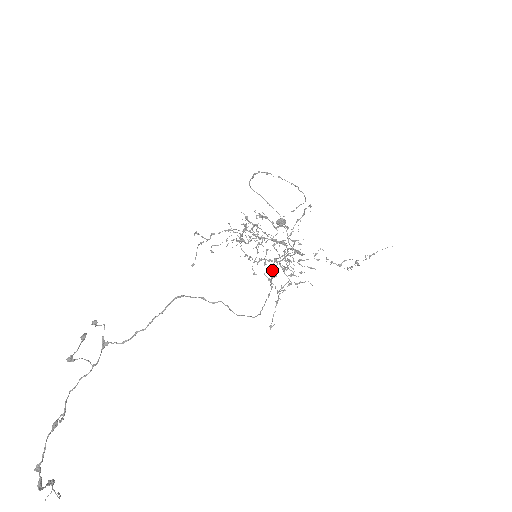
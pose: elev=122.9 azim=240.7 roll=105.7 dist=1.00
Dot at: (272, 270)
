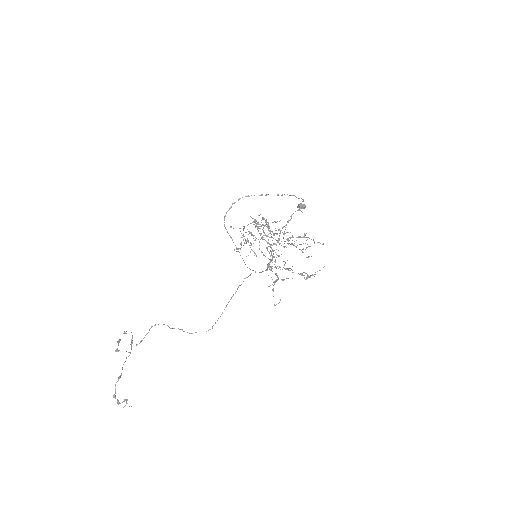
Dot at: (240, 285)
